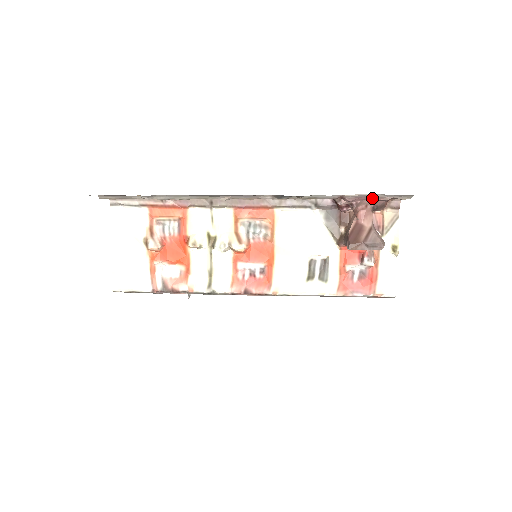
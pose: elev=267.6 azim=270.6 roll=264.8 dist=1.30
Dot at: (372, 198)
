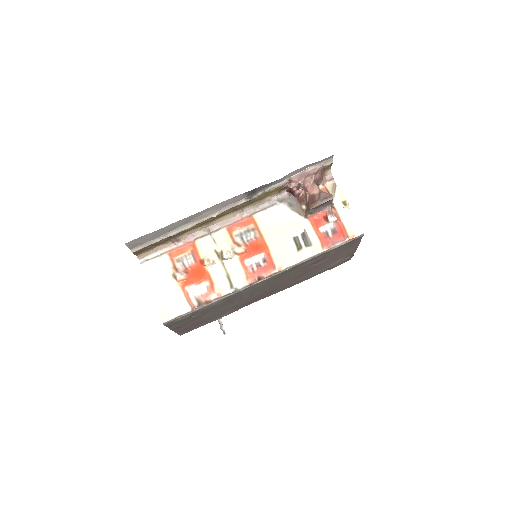
Dot at: (309, 173)
